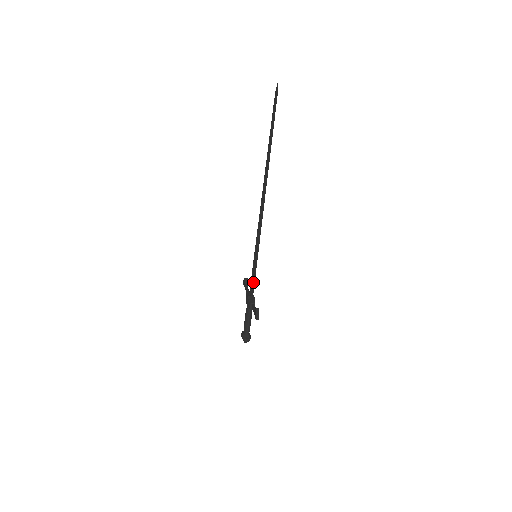
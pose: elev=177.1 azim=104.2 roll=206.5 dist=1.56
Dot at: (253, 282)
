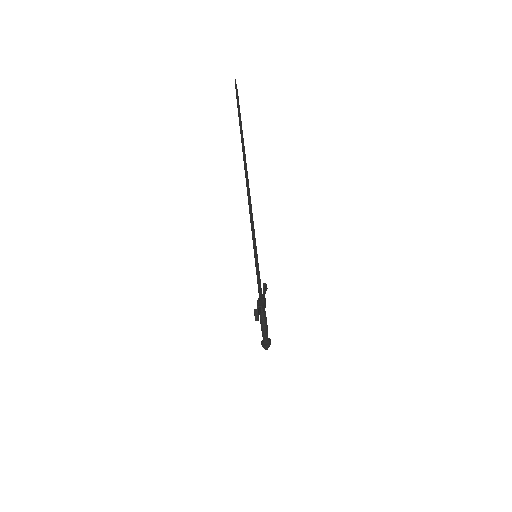
Dot at: (257, 283)
